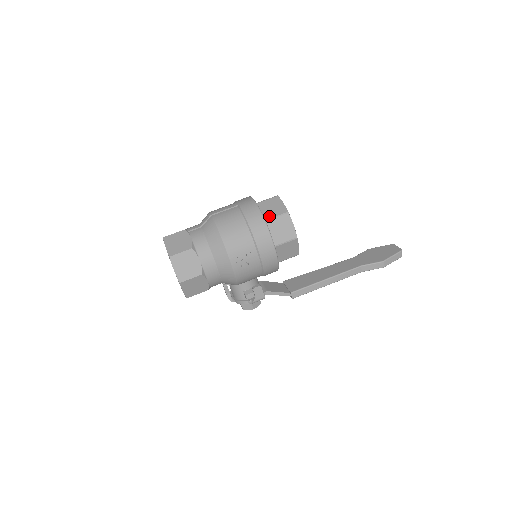
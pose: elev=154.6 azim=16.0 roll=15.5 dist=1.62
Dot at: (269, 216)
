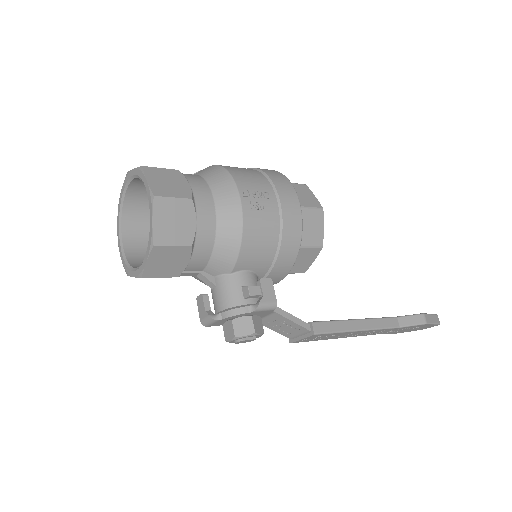
Dot at: occluded
